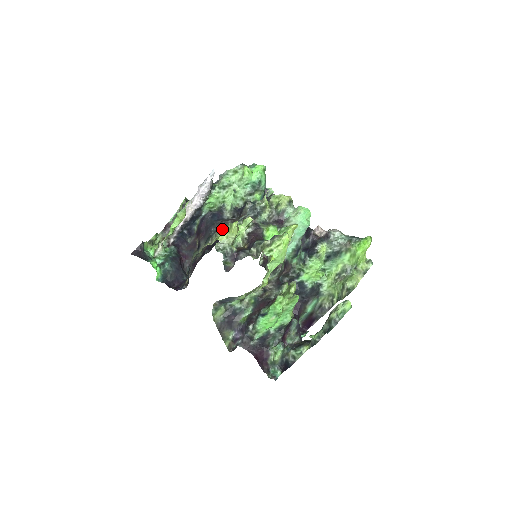
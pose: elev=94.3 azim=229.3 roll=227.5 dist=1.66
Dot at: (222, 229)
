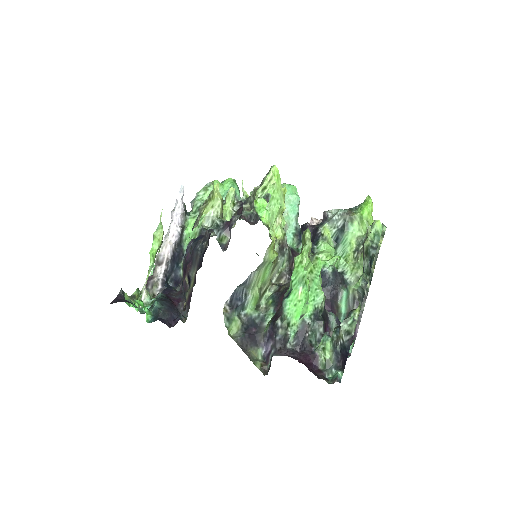
Dot at: (204, 204)
